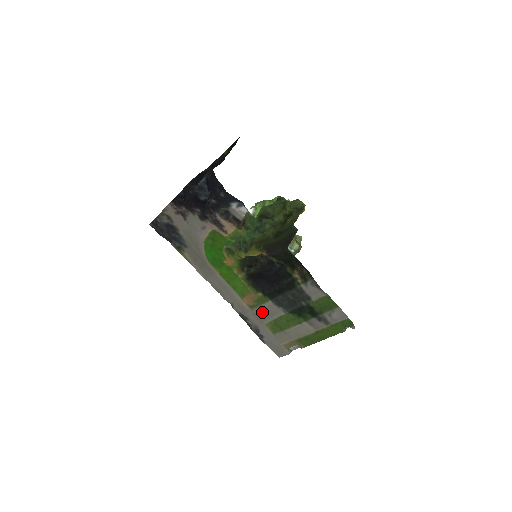
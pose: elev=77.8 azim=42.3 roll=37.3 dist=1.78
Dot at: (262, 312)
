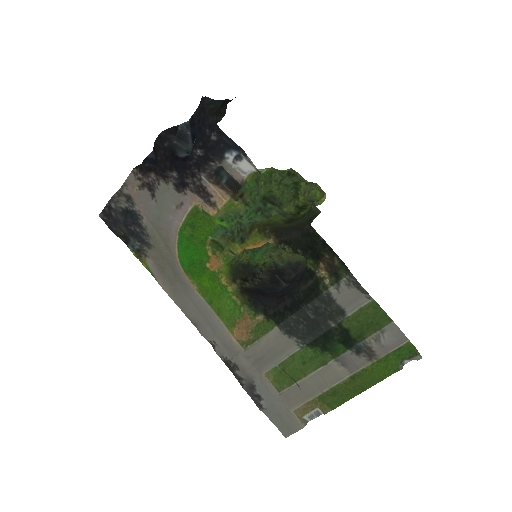
Dot at: (262, 351)
